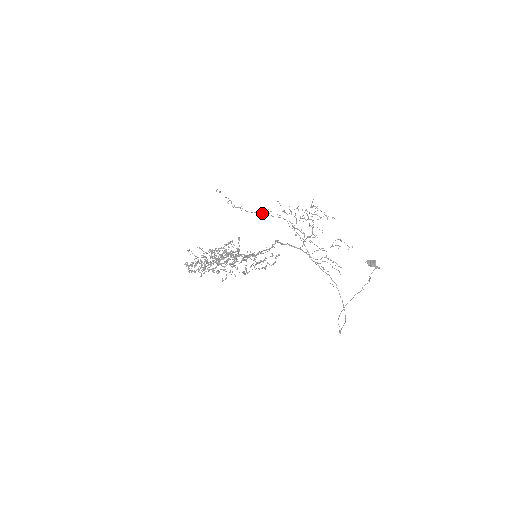
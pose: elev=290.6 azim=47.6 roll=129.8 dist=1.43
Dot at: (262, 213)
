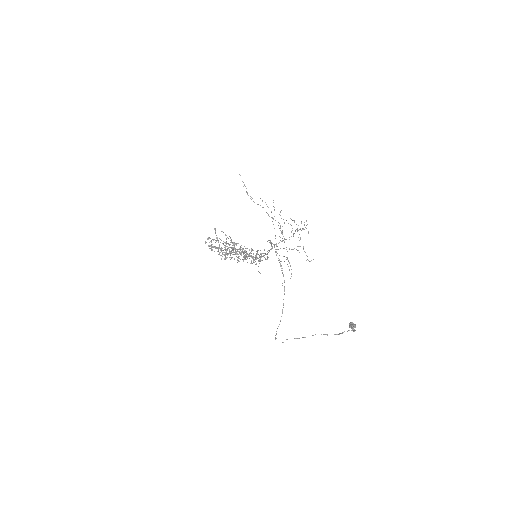
Dot at: occluded
